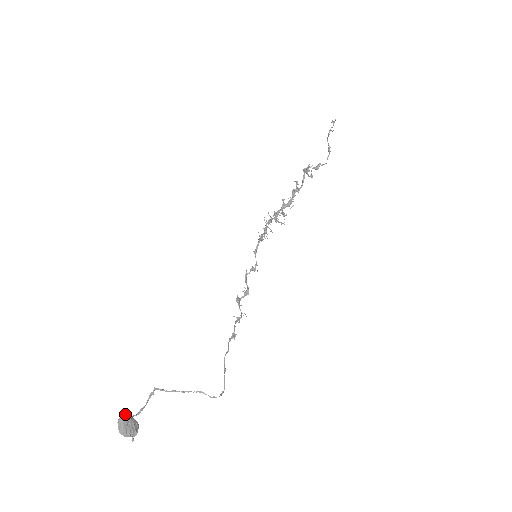
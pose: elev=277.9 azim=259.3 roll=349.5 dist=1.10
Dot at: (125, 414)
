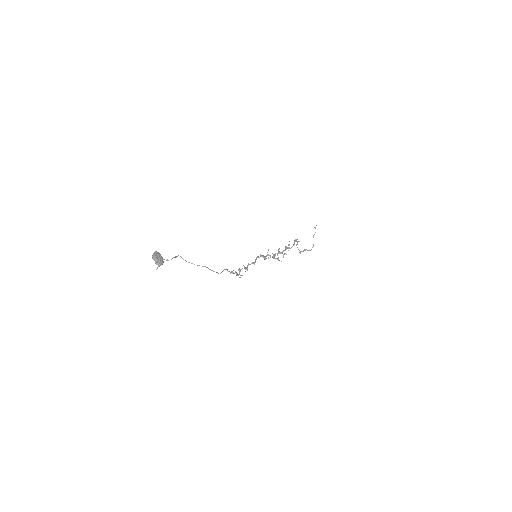
Dot at: (158, 254)
